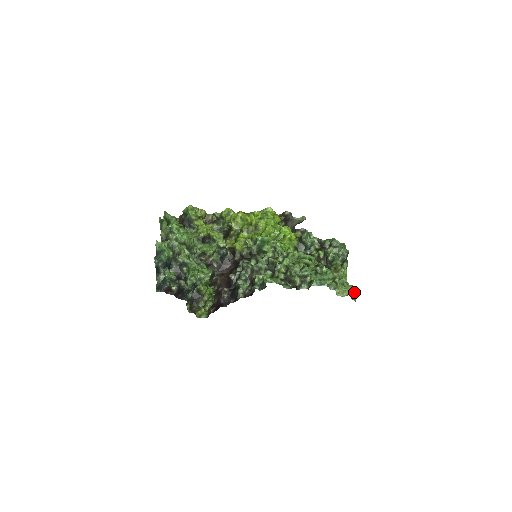
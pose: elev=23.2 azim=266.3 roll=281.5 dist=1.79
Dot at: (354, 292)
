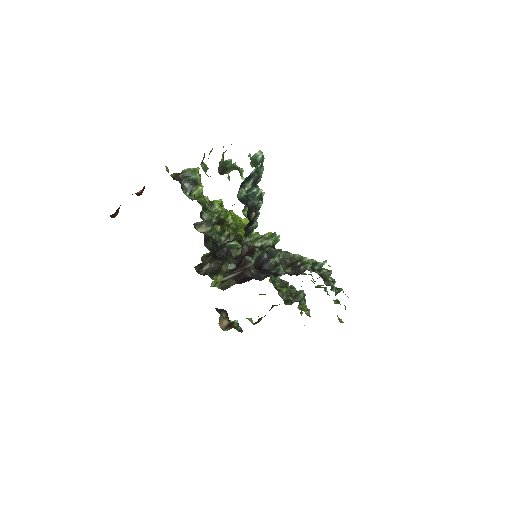
Dot at: occluded
